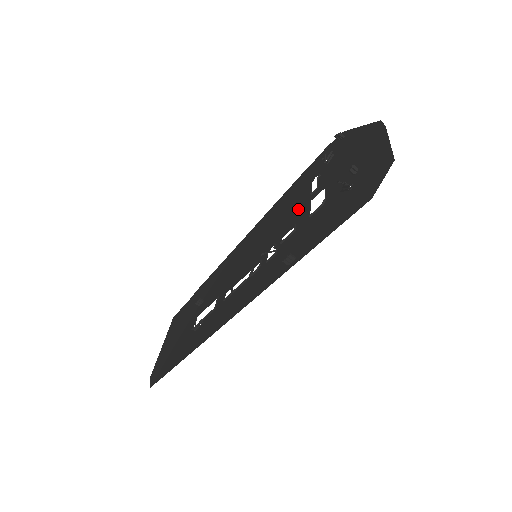
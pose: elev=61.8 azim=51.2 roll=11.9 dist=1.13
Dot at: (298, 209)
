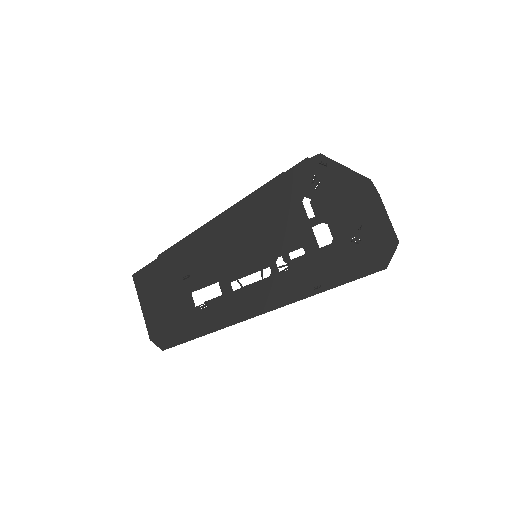
Dot at: (297, 228)
